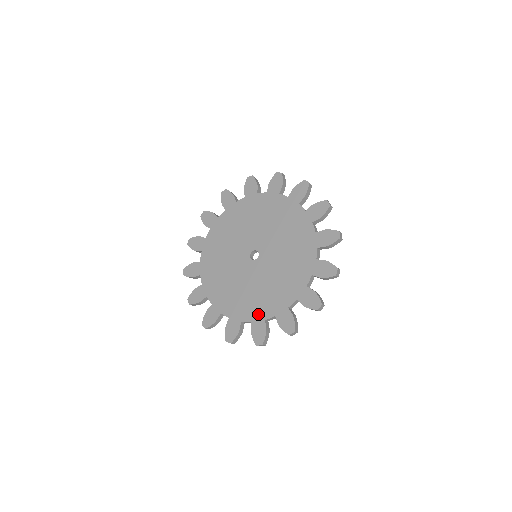
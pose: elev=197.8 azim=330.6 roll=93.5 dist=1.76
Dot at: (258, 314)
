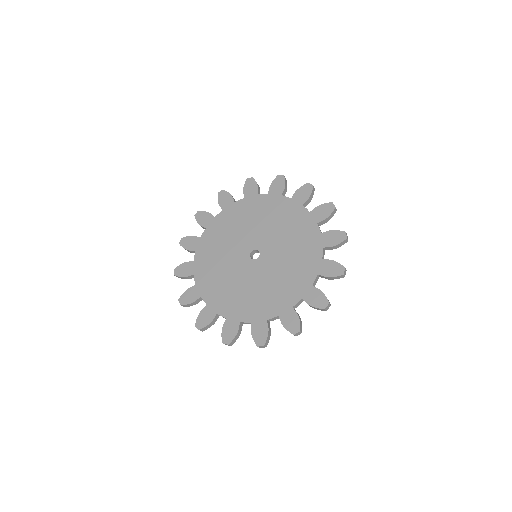
Dot at: (283, 305)
